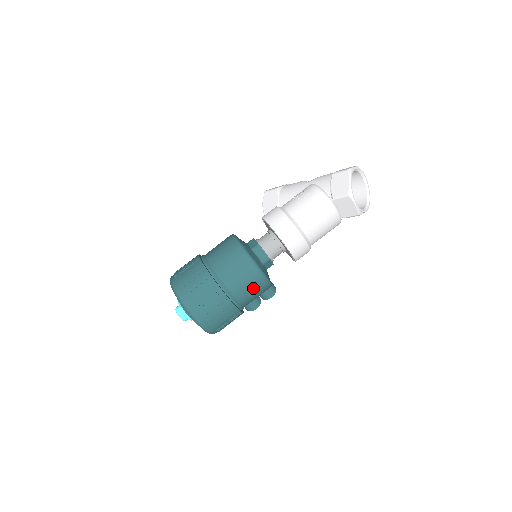
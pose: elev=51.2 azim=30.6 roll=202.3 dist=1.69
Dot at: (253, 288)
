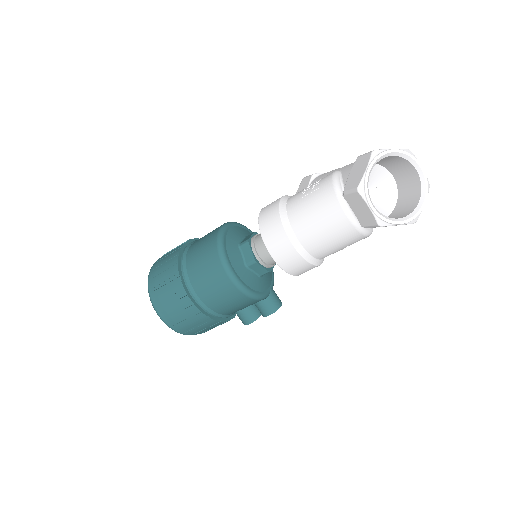
Dot at: (221, 292)
